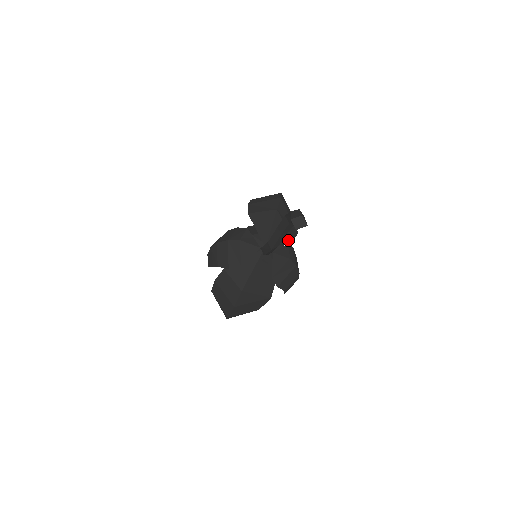
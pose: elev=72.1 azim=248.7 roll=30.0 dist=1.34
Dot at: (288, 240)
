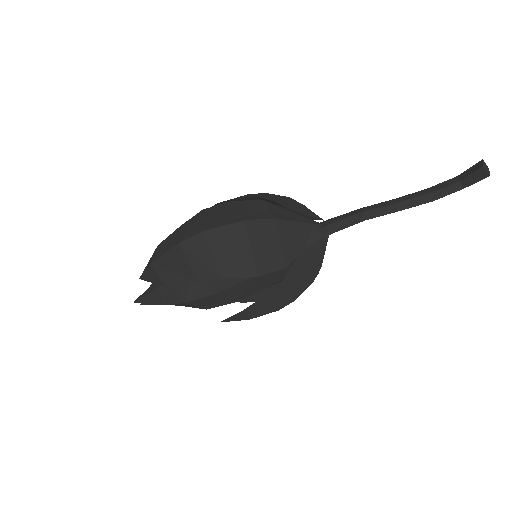
Dot at: occluded
